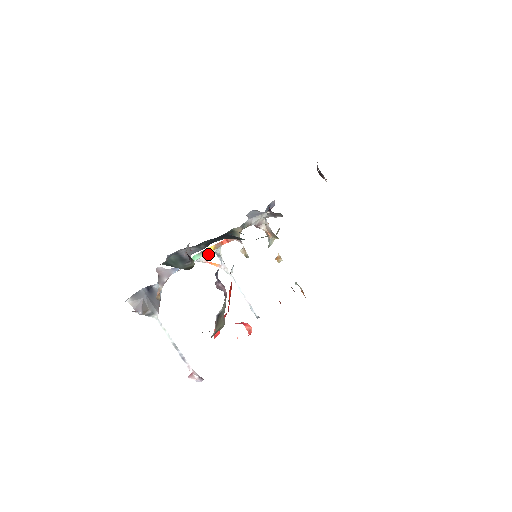
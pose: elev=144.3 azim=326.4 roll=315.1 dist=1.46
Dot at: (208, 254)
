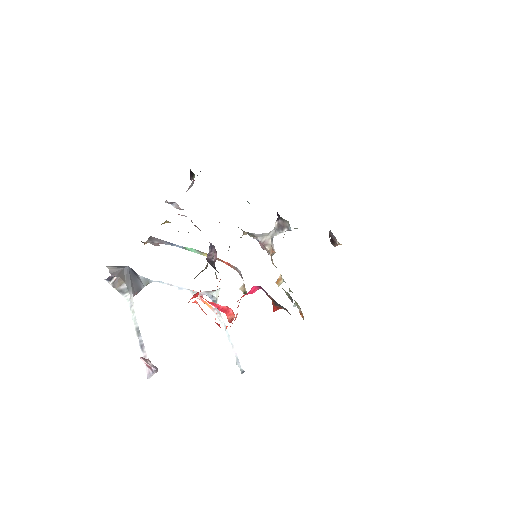
Dot at: (204, 292)
